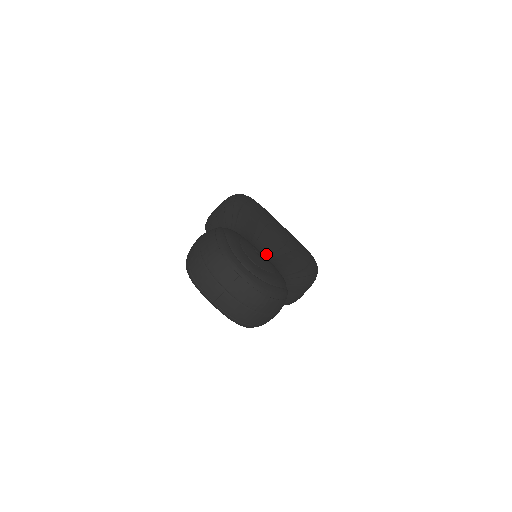
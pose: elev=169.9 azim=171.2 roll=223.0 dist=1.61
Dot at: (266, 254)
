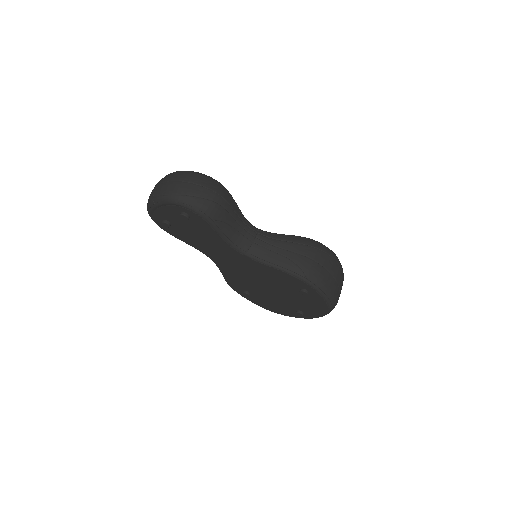
Dot at: occluded
